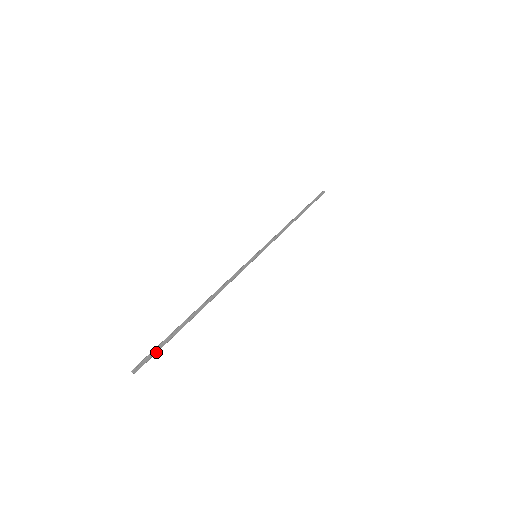
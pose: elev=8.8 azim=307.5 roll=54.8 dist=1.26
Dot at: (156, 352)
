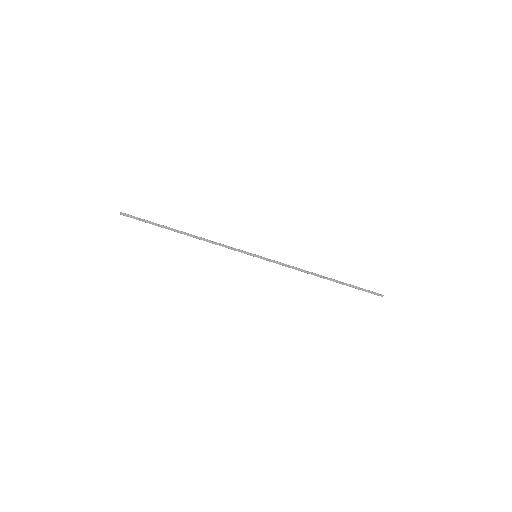
Dot at: (139, 220)
